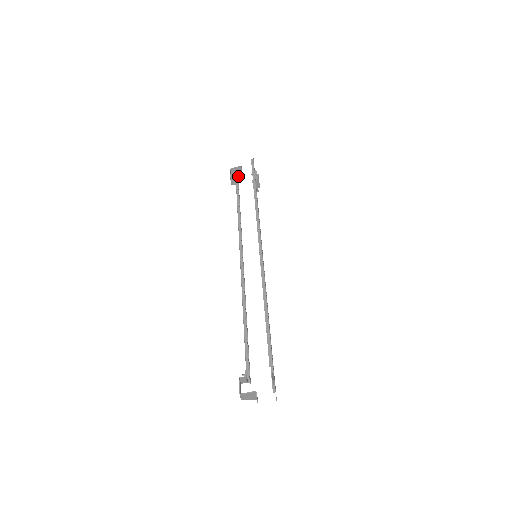
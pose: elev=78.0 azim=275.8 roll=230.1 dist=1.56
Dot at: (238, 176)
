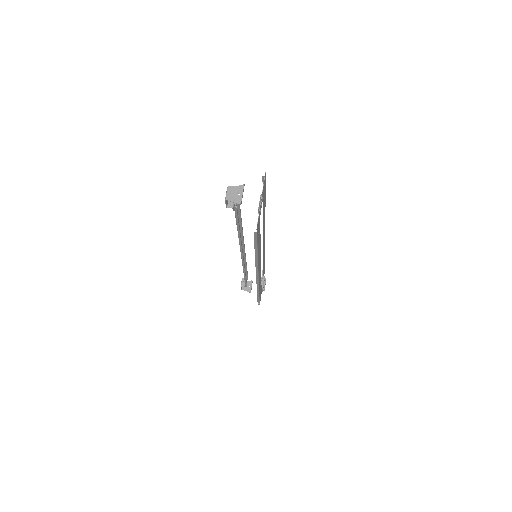
Dot at: (247, 290)
